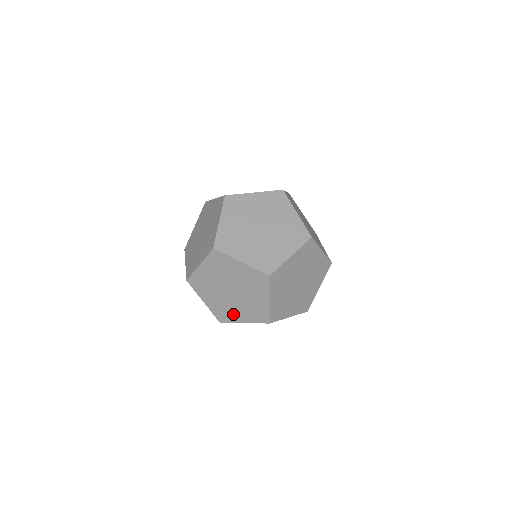
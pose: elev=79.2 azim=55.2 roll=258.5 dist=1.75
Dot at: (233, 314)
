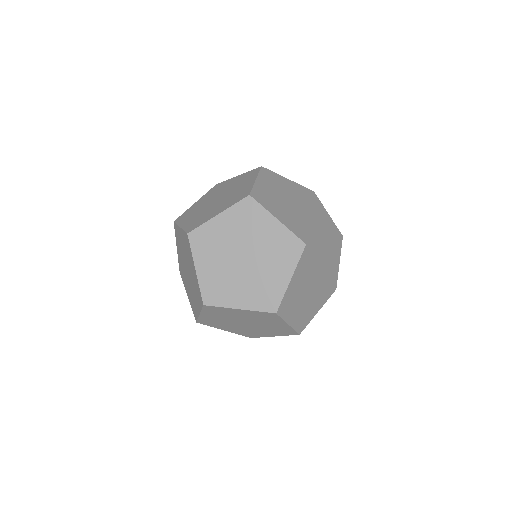
Dot at: (272, 283)
